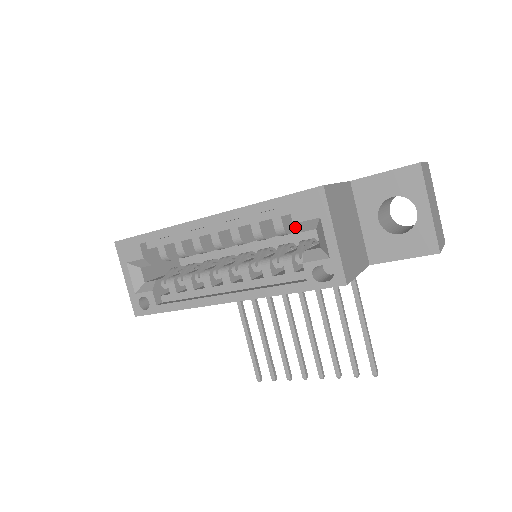
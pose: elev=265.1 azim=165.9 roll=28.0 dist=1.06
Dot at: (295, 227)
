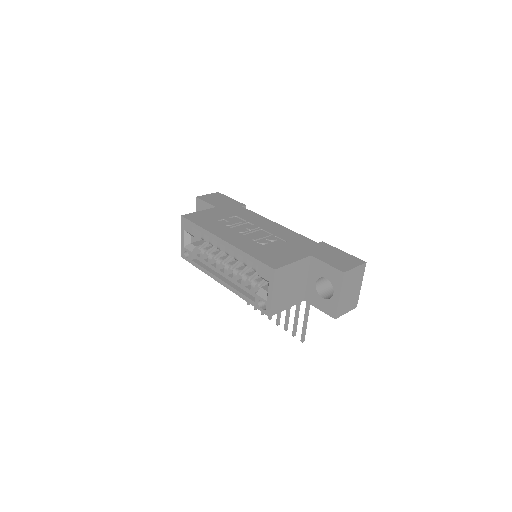
Dot at: occluded
